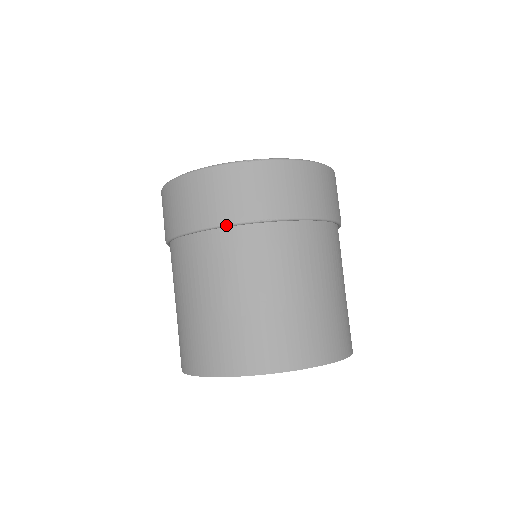
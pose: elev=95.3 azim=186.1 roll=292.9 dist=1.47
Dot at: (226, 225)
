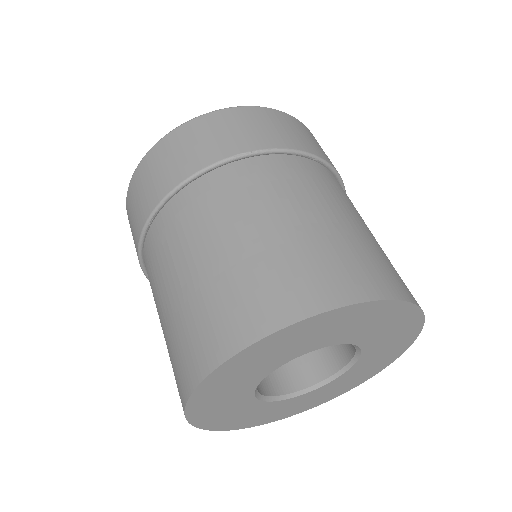
Dot at: (202, 170)
